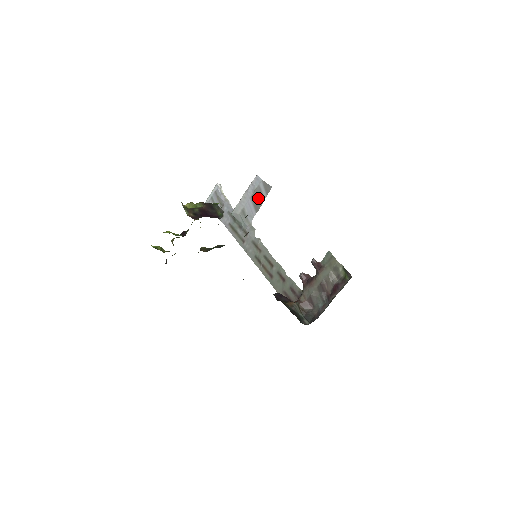
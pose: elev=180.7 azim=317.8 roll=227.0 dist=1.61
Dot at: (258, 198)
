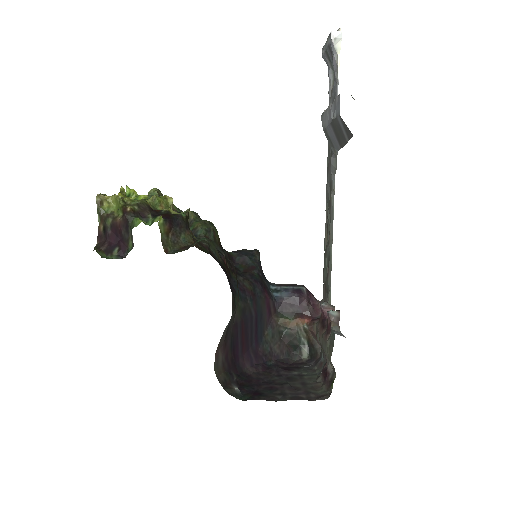
Dot at: (339, 133)
